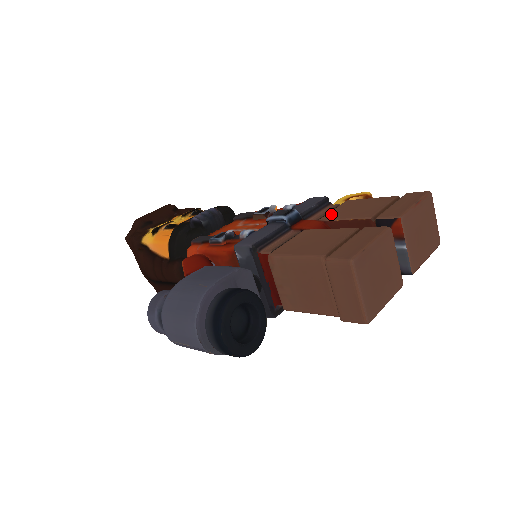
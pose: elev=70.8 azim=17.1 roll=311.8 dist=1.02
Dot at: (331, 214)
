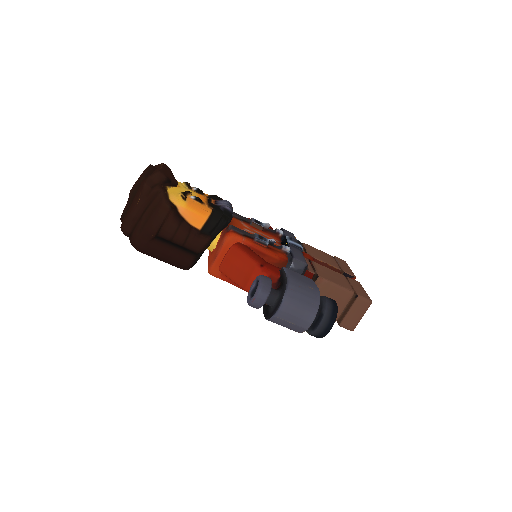
Dot at: (311, 253)
